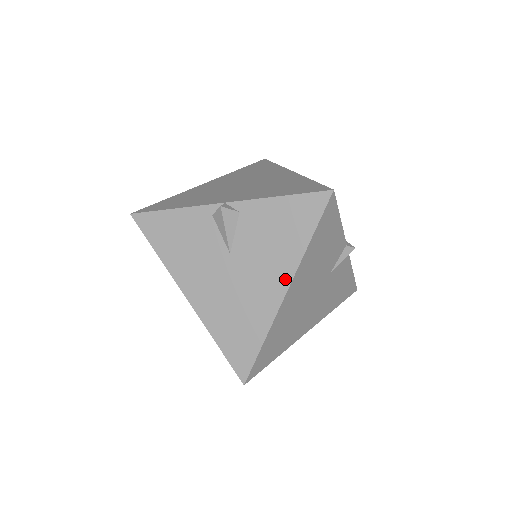
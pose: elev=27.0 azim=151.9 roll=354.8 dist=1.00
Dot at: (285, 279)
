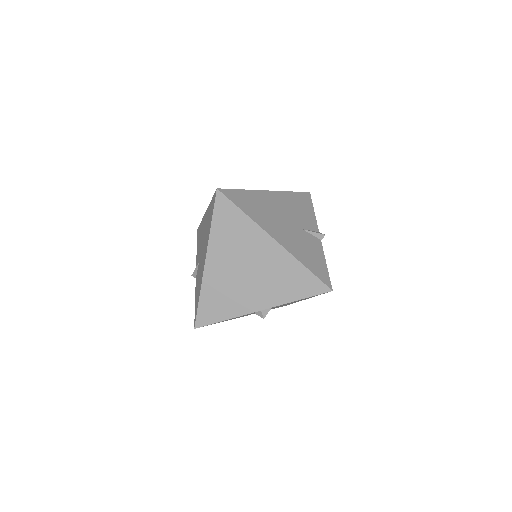
Dot at: occluded
